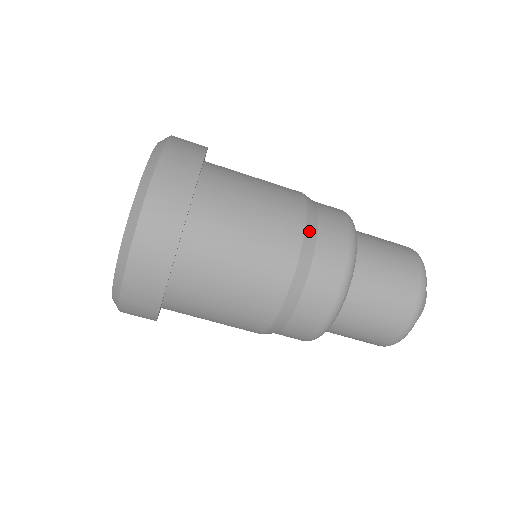
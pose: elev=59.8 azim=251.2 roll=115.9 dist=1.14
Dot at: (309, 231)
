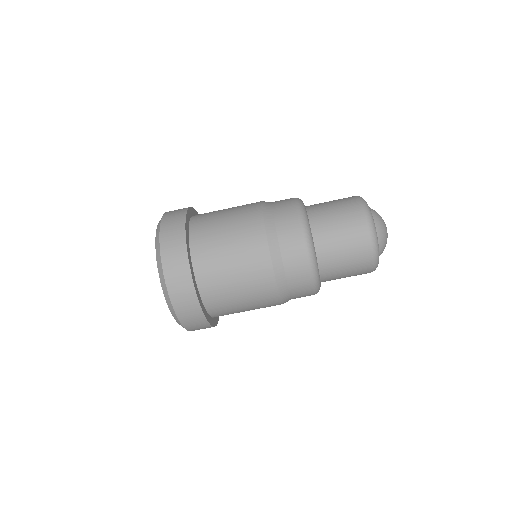
Dot at: (273, 250)
